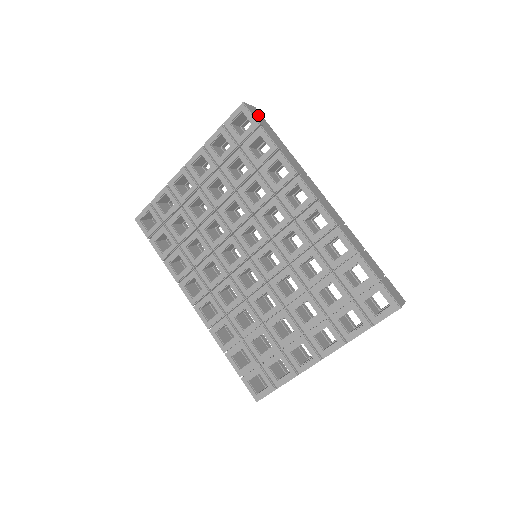
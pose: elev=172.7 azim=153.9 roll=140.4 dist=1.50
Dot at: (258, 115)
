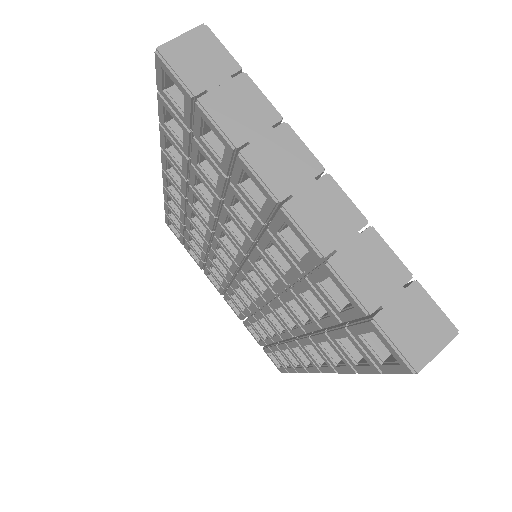
Dot at: occluded
